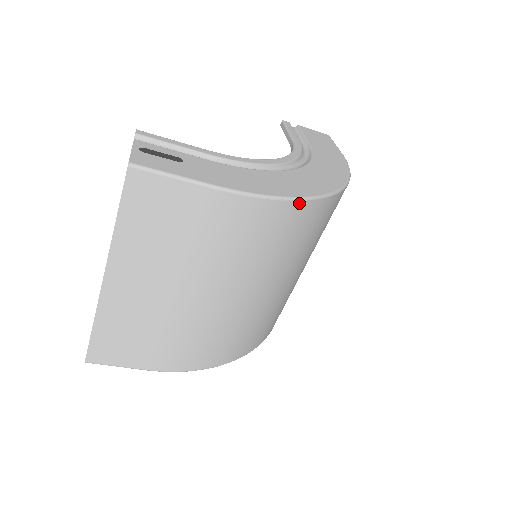
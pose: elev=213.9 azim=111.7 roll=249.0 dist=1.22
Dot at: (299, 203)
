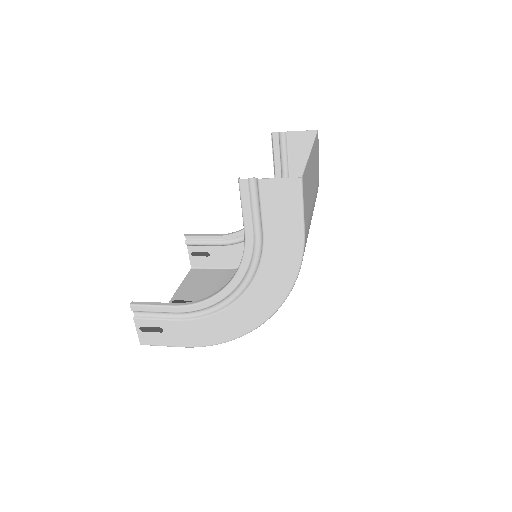
Dot at: (239, 336)
